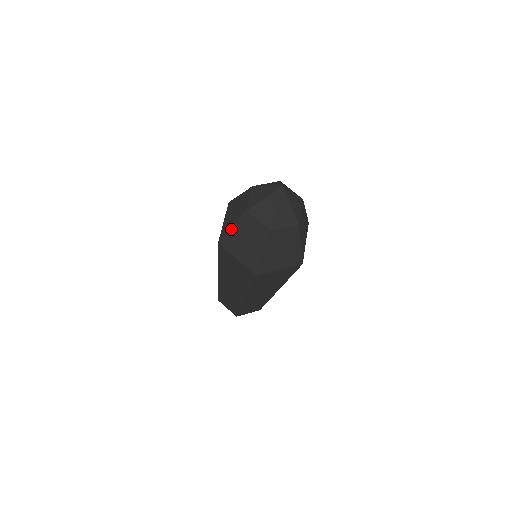
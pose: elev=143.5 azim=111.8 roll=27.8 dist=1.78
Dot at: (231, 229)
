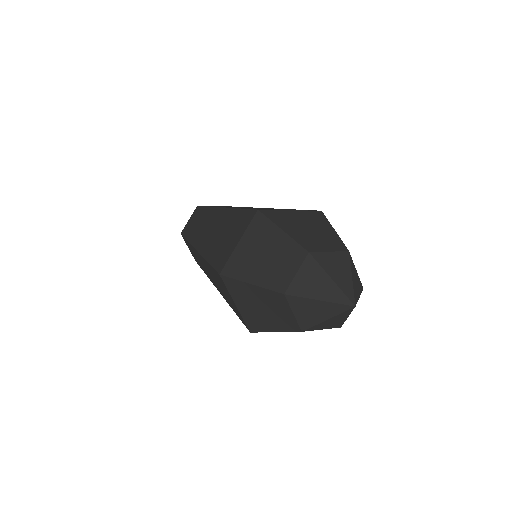
Dot at: occluded
